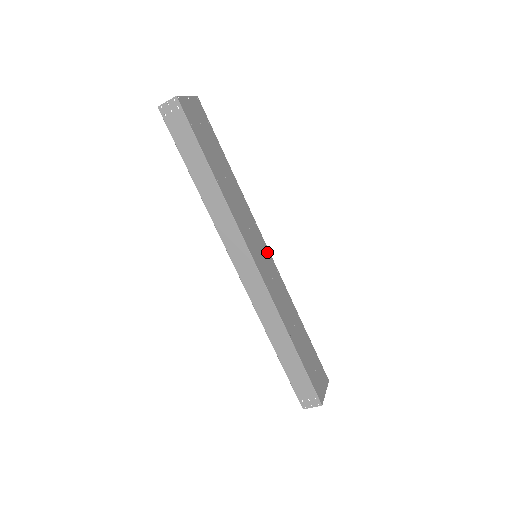
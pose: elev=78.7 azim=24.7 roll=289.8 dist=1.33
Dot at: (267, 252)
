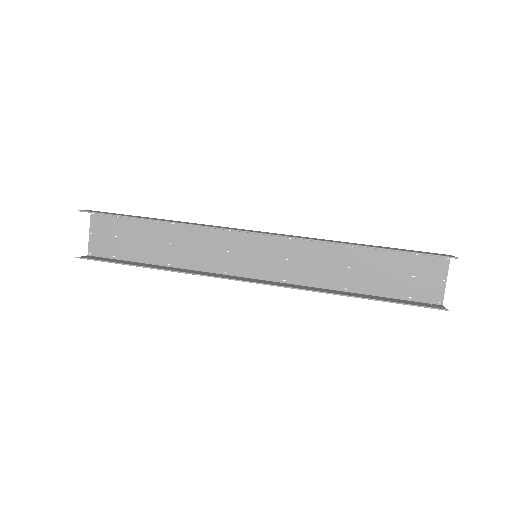
Dot at: (259, 273)
